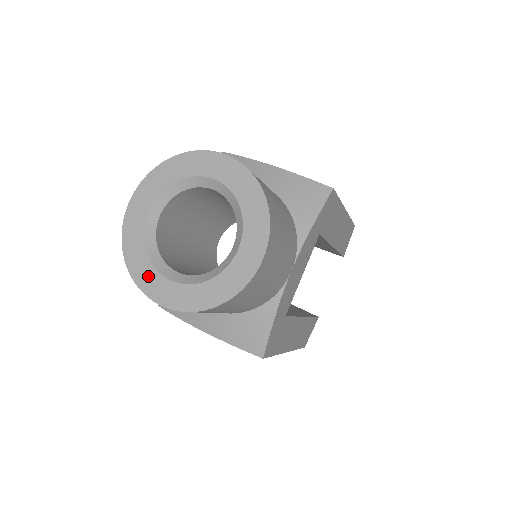
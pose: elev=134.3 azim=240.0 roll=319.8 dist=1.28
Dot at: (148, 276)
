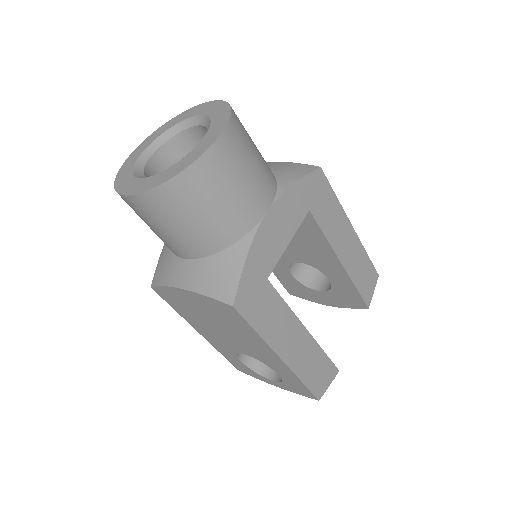
Dot at: (127, 182)
